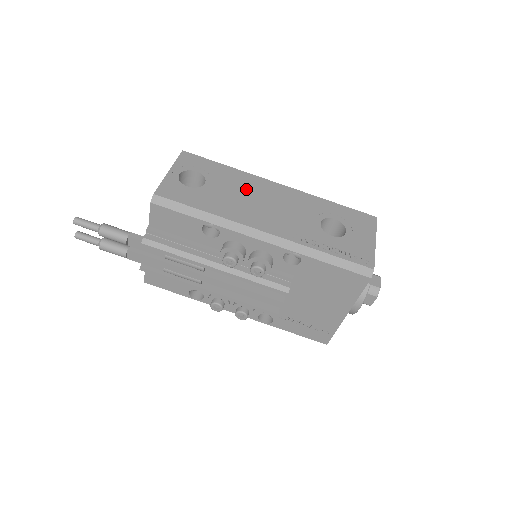
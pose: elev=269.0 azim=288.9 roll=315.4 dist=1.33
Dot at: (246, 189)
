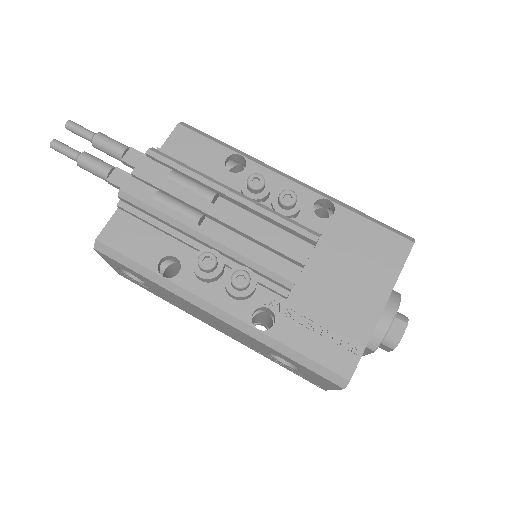
Dot at: occluded
